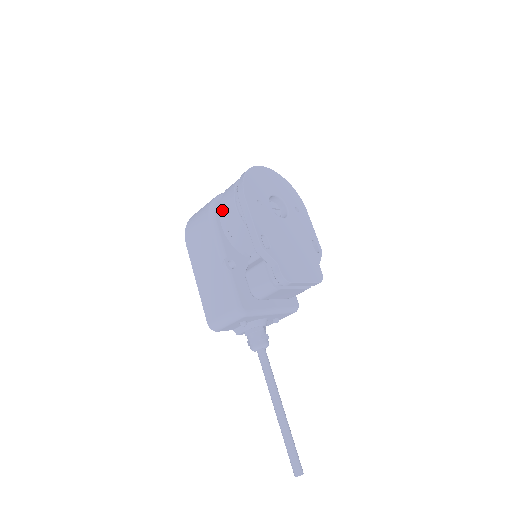
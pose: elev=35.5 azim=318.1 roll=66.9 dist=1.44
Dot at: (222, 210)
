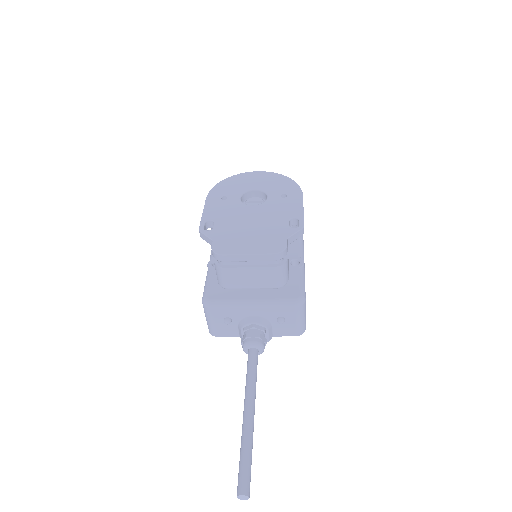
Dot at: occluded
